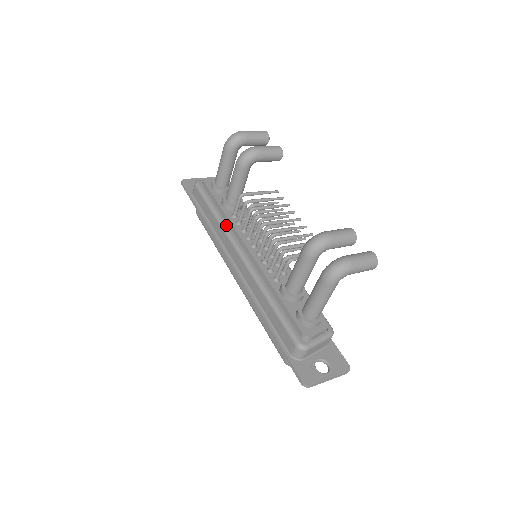
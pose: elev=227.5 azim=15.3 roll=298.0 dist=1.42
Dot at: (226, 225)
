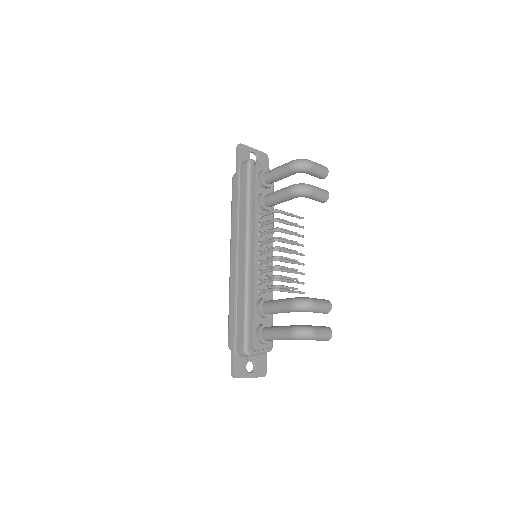
Dot at: (250, 220)
